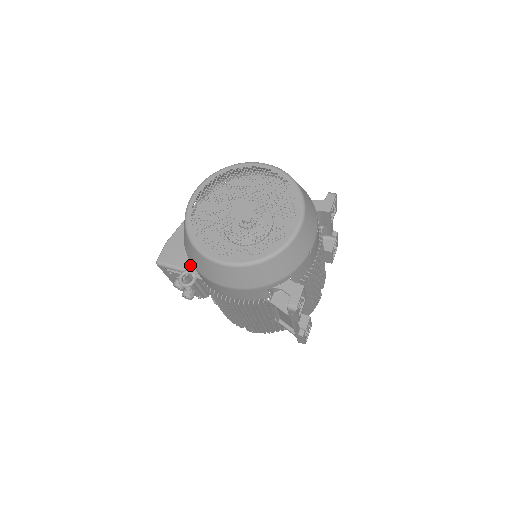
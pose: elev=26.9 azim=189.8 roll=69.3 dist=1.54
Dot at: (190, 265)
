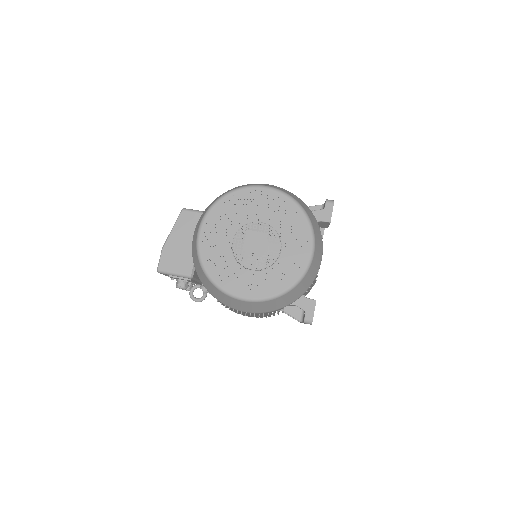
Dot at: (192, 271)
